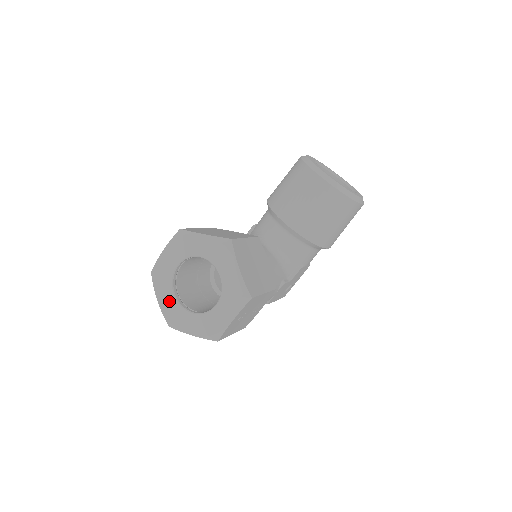
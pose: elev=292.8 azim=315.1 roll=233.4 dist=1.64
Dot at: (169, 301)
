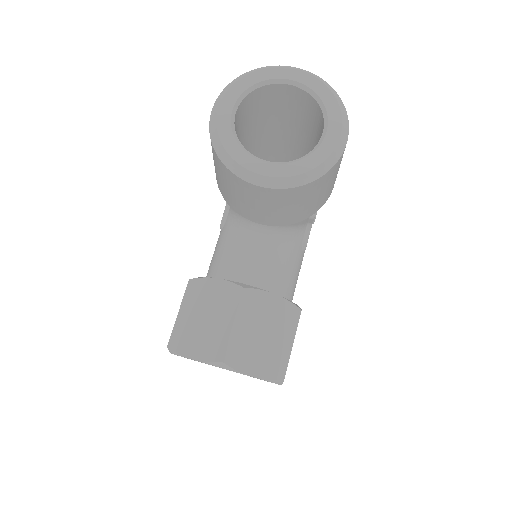
Dot at: occluded
